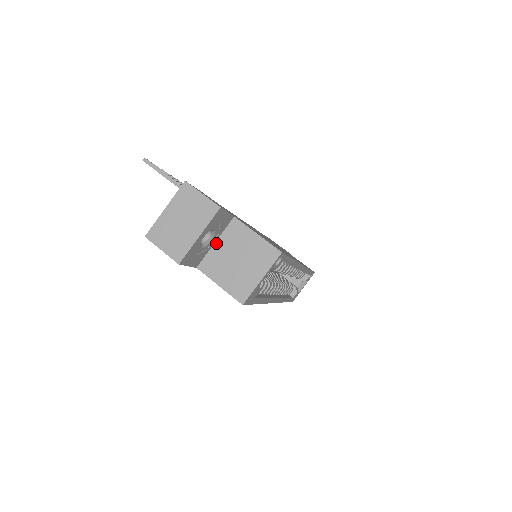
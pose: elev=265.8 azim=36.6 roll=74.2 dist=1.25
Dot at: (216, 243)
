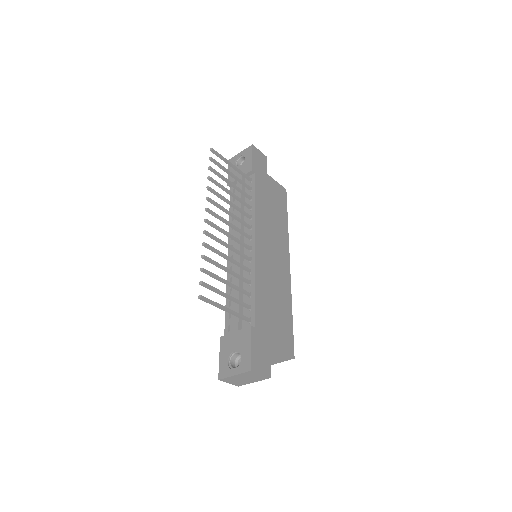
Dot at: occluded
